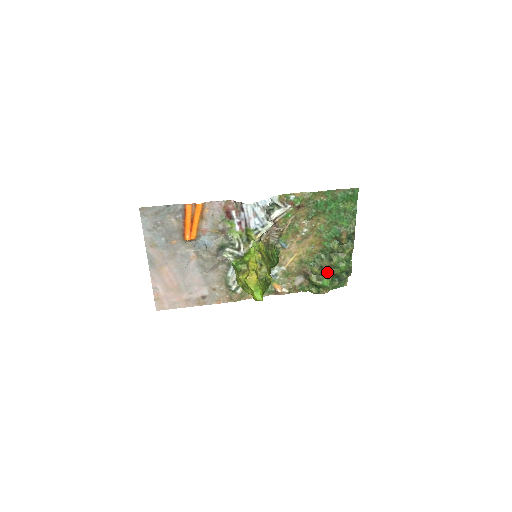
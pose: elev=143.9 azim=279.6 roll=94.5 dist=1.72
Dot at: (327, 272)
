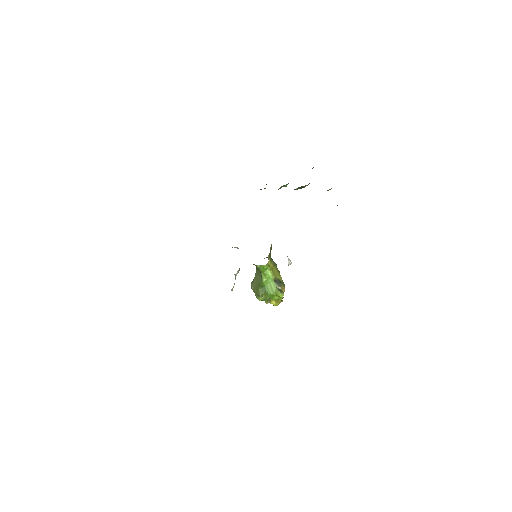
Dot at: occluded
